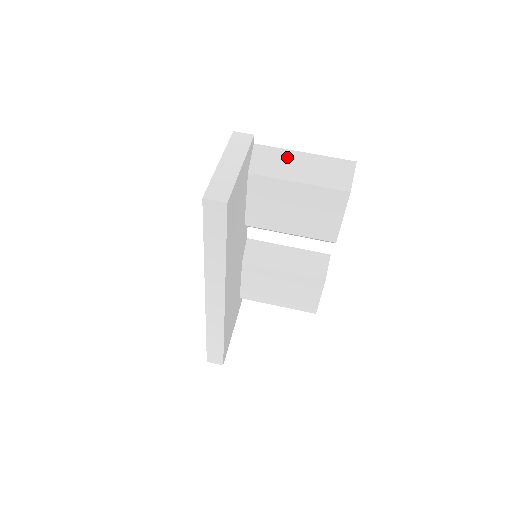
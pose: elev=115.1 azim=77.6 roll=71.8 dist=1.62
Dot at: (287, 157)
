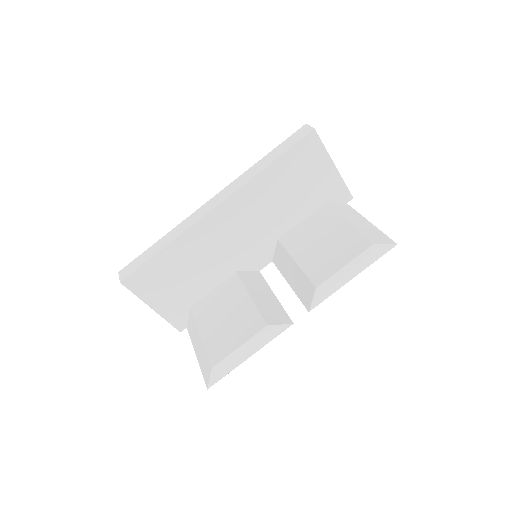
Dot at: (357, 216)
